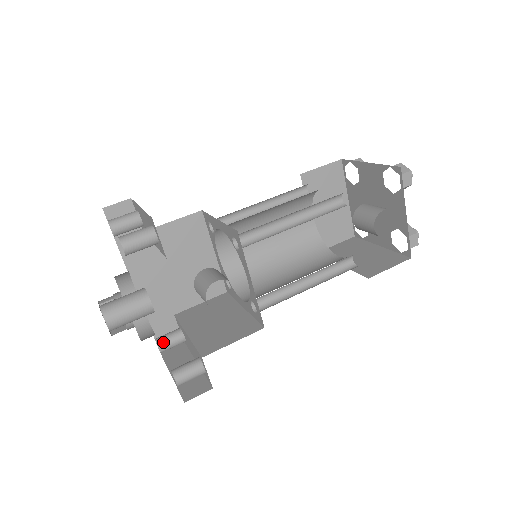
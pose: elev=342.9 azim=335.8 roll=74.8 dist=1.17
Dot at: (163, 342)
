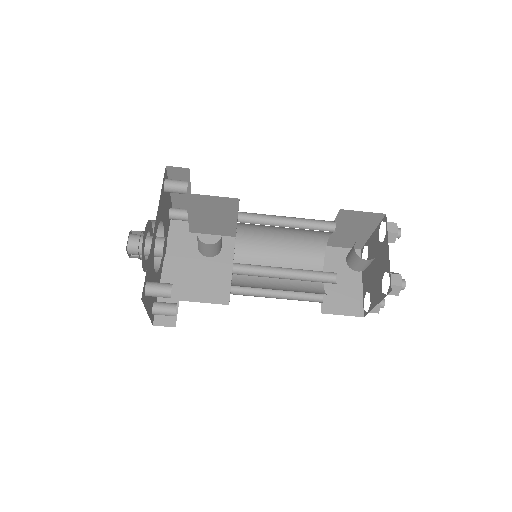
Dot at: (158, 303)
